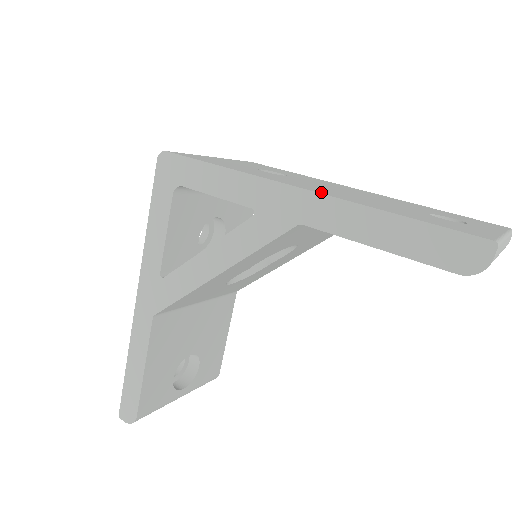
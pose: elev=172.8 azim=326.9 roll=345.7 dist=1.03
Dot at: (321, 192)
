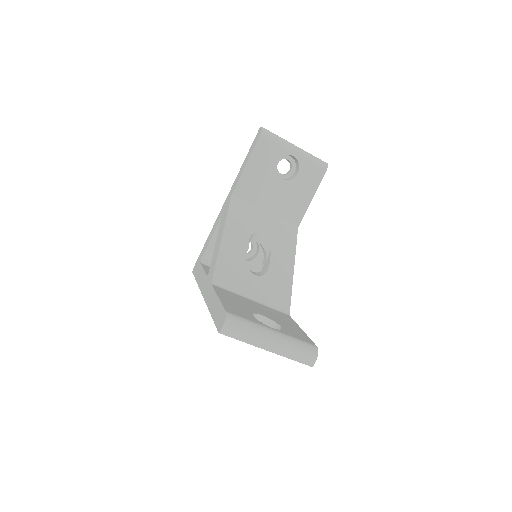
Dot at: occluded
